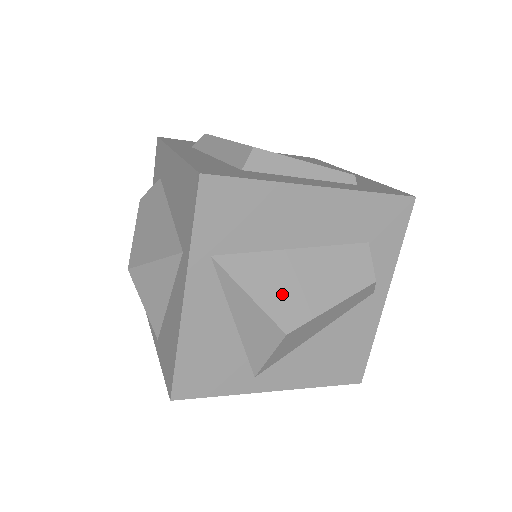
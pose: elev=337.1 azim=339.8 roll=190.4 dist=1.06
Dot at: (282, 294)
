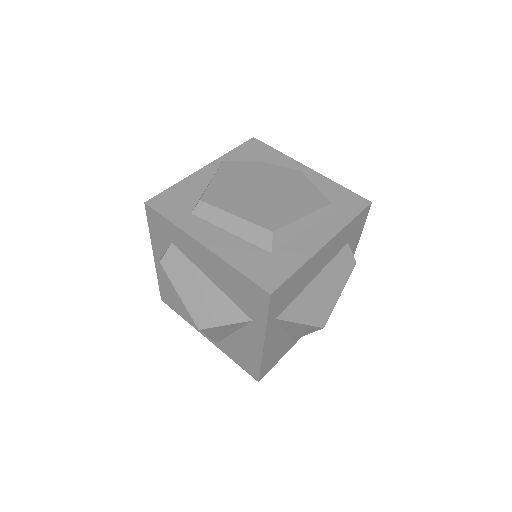
Dot at: (316, 309)
